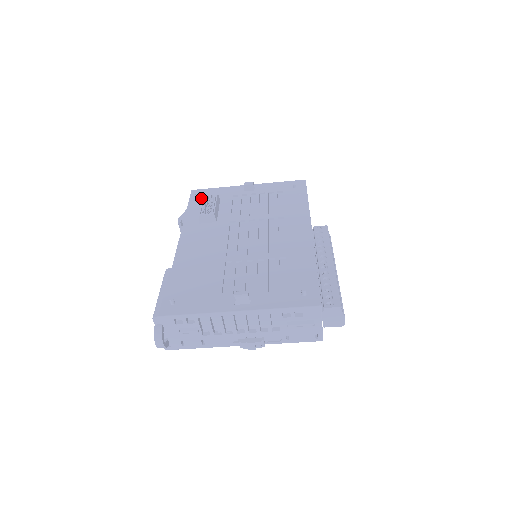
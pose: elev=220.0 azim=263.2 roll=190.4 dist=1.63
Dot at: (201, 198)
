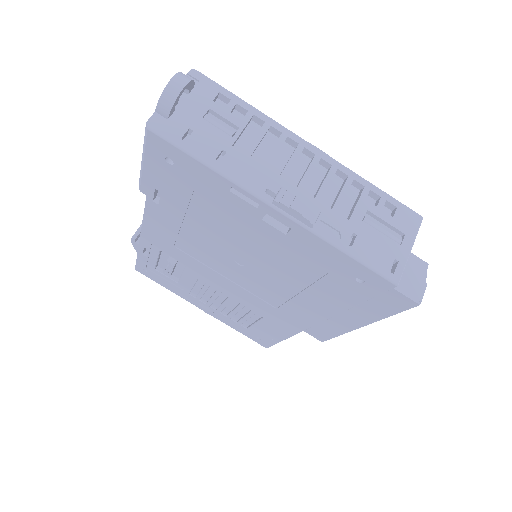
Dot at: occluded
